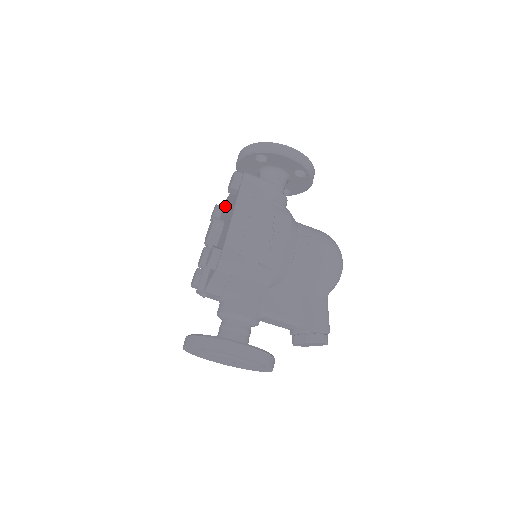
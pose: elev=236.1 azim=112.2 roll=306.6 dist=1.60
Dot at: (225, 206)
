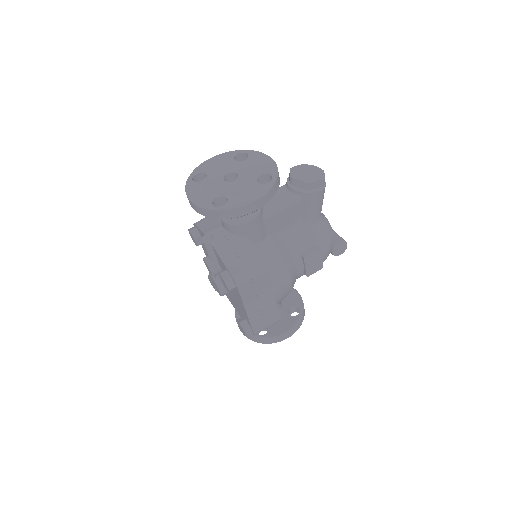
Dot at: occluded
